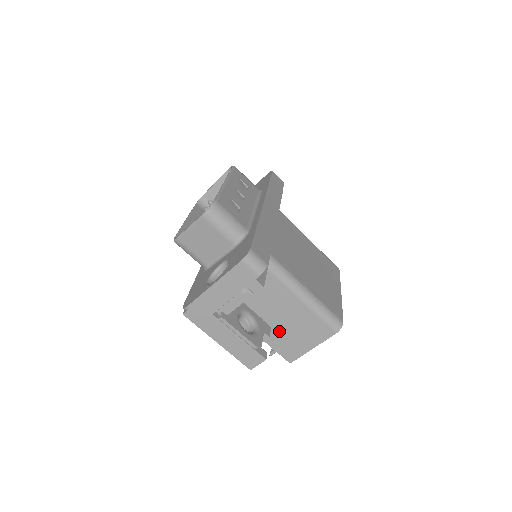
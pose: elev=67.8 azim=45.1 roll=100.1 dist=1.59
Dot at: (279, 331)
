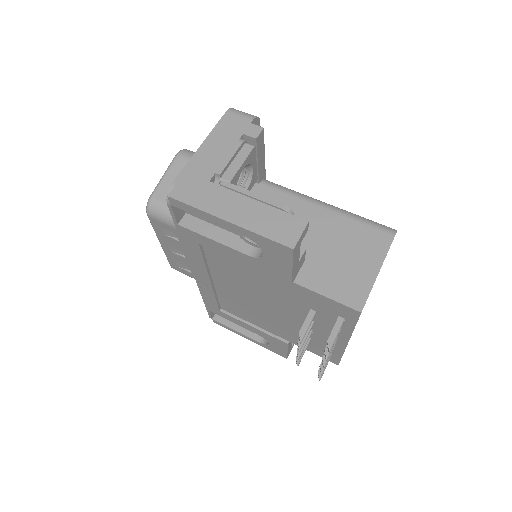
Dot at: (318, 262)
